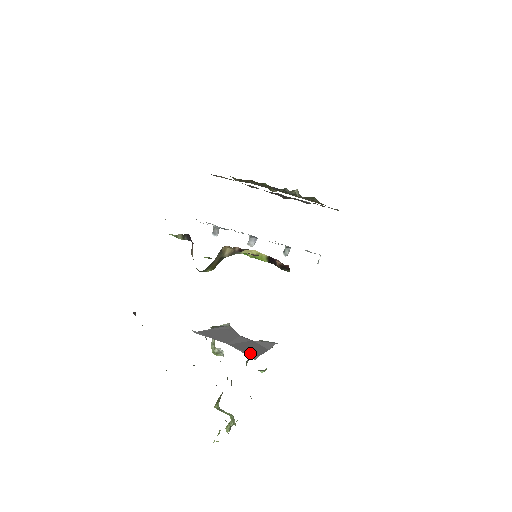
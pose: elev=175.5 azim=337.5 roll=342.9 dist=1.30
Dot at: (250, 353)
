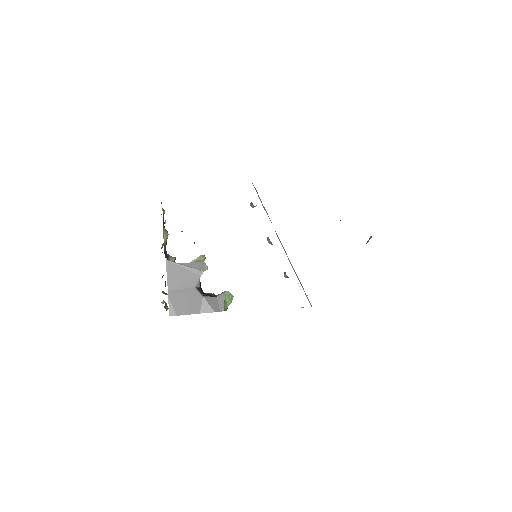
Dot at: (174, 309)
